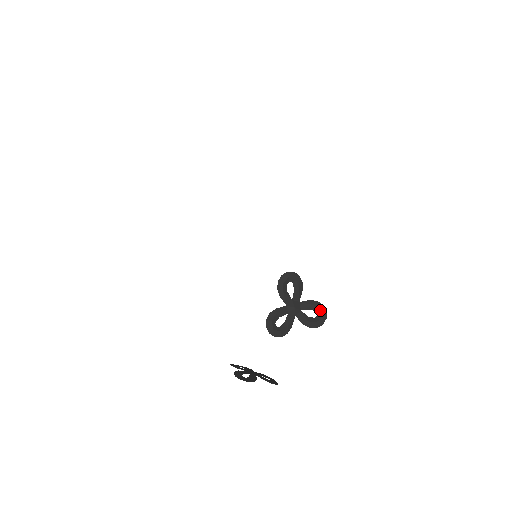
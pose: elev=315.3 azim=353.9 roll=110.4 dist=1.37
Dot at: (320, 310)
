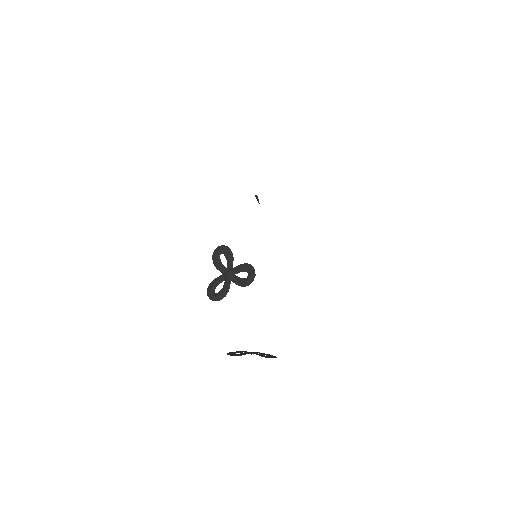
Dot at: (249, 270)
